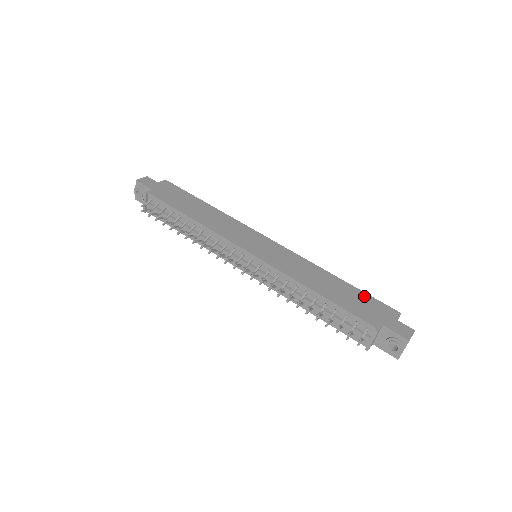
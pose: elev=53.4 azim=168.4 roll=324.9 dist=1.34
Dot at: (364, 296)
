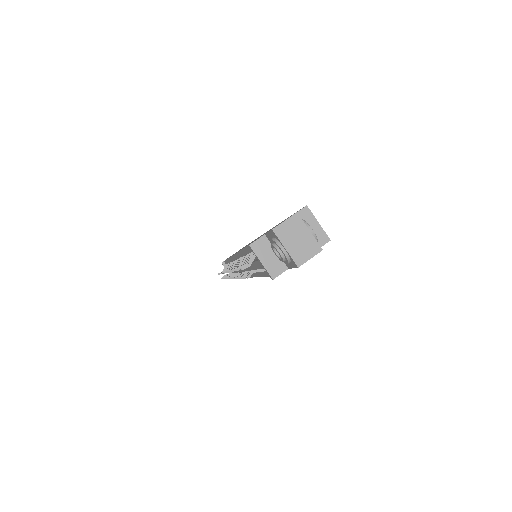
Dot at: occluded
